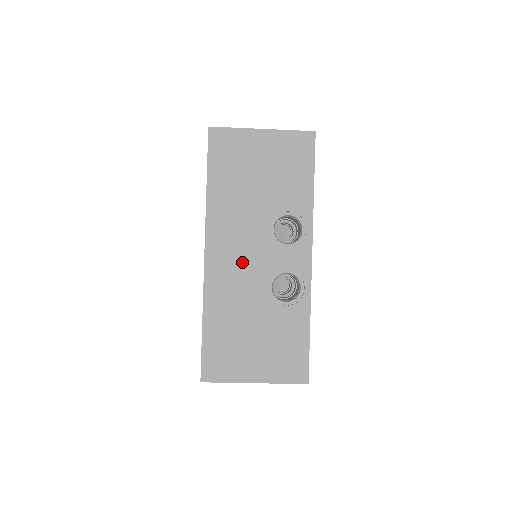
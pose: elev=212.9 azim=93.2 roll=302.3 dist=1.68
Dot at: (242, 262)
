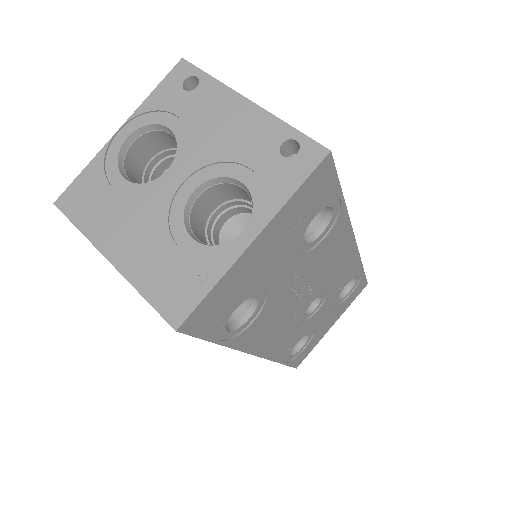
Dot at: occluded
